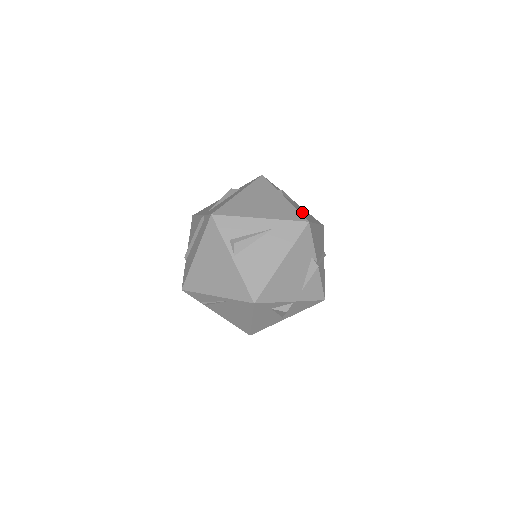
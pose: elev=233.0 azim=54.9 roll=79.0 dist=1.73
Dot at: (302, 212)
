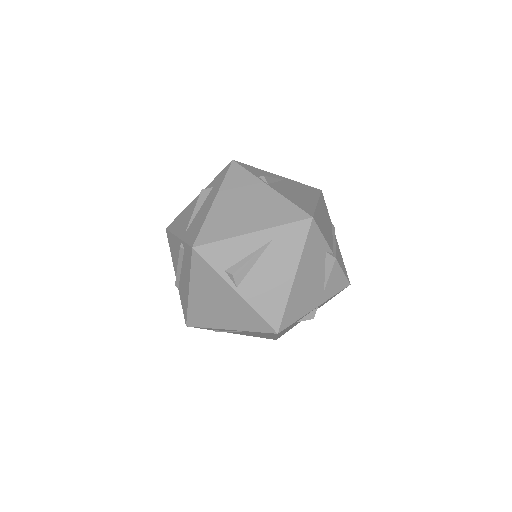
Dot at: (297, 198)
